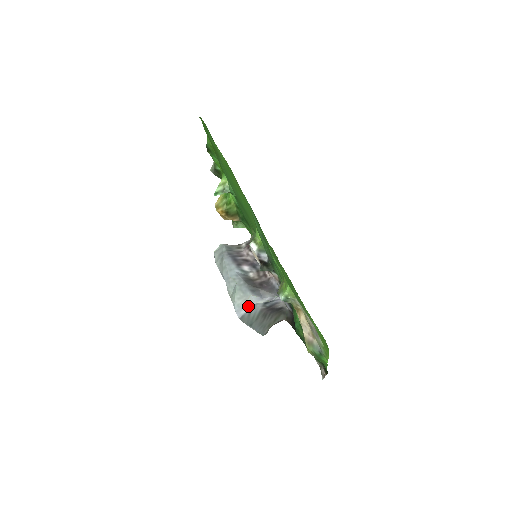
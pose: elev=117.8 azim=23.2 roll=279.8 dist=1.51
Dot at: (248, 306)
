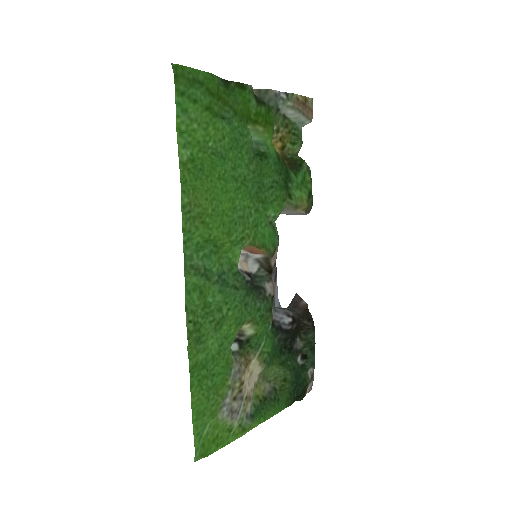
Dot at: occluded
